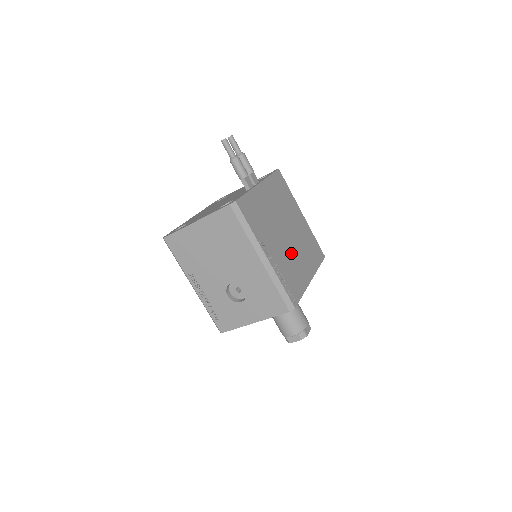
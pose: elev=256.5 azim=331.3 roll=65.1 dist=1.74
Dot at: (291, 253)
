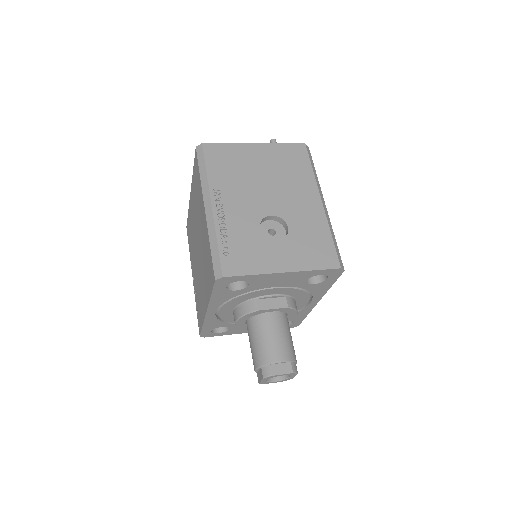
Dot at: occluded
